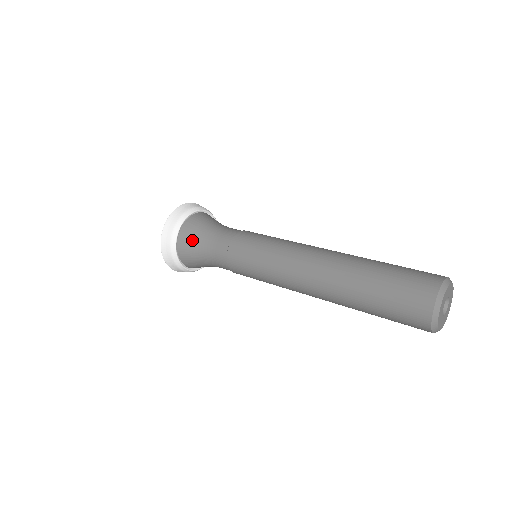
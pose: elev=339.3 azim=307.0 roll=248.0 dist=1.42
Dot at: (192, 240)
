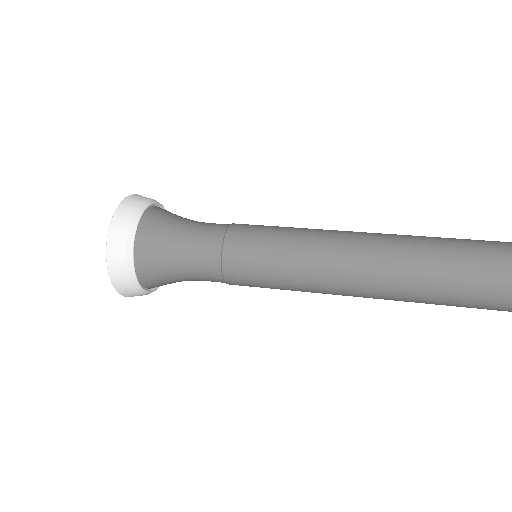
Dot at: (158, 258)
